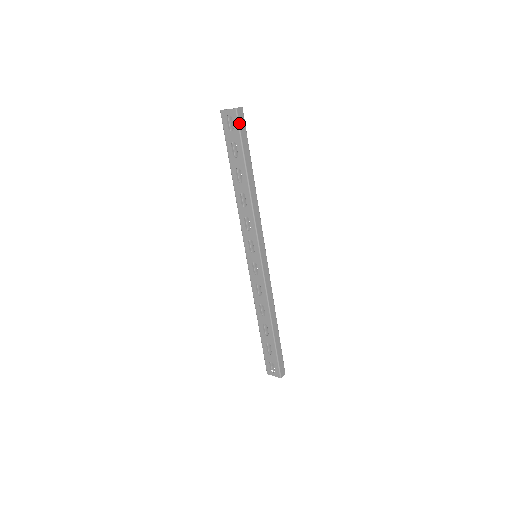
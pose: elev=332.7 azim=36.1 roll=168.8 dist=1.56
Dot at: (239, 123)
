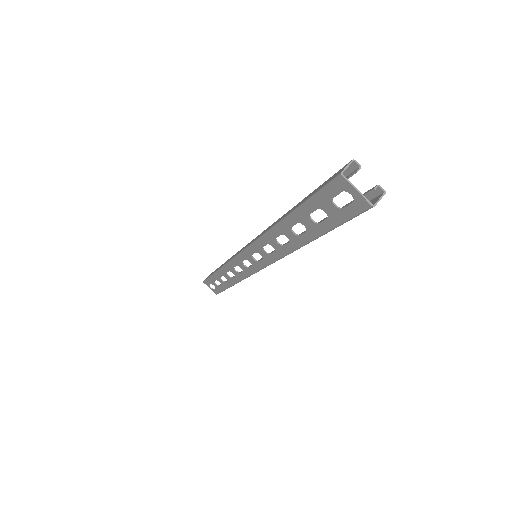
Dot at: (358, 215)
